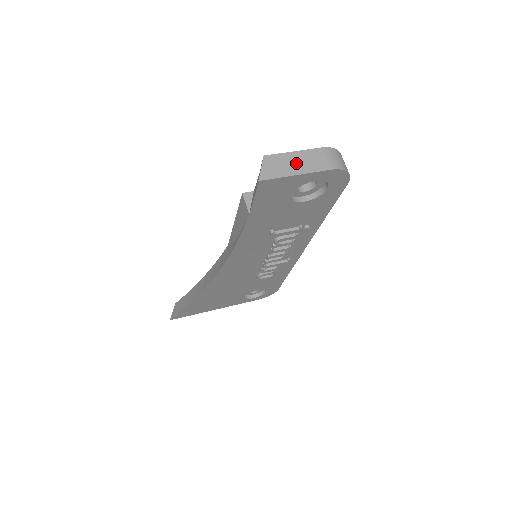
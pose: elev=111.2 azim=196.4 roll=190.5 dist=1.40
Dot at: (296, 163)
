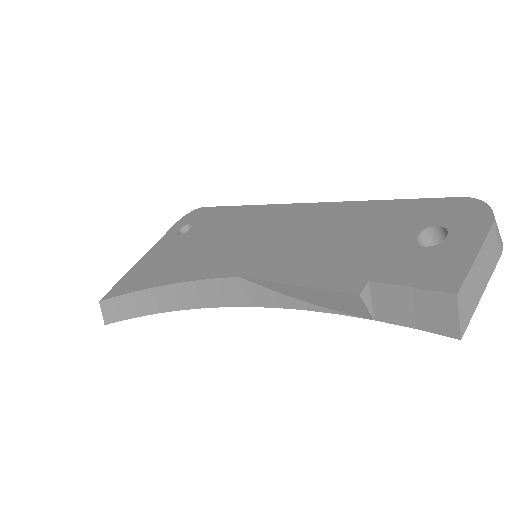
Dot at: (480, 276)
